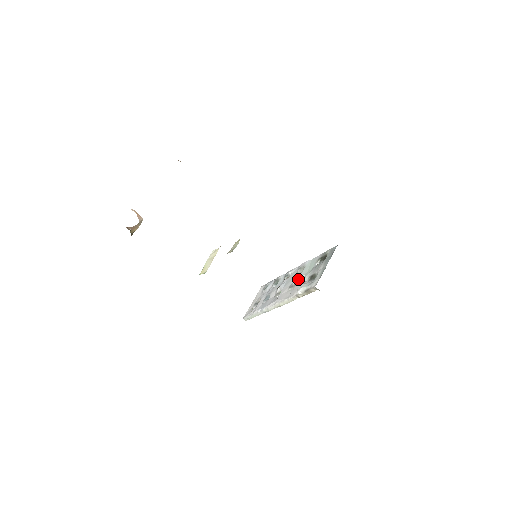
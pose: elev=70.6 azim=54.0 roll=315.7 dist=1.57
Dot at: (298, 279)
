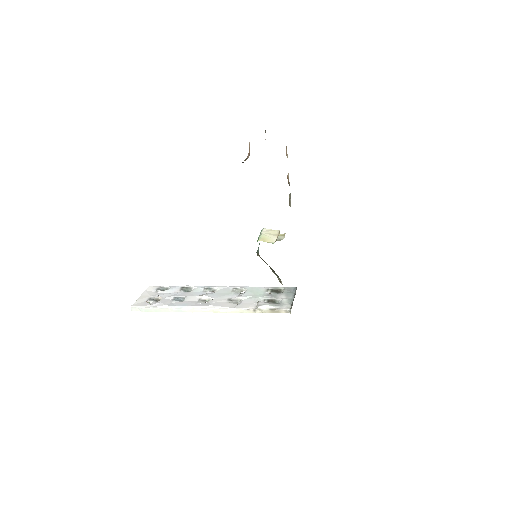
Dot at: (244, 297)
